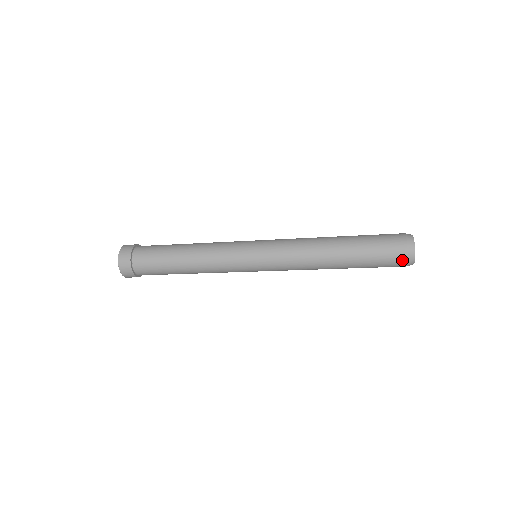
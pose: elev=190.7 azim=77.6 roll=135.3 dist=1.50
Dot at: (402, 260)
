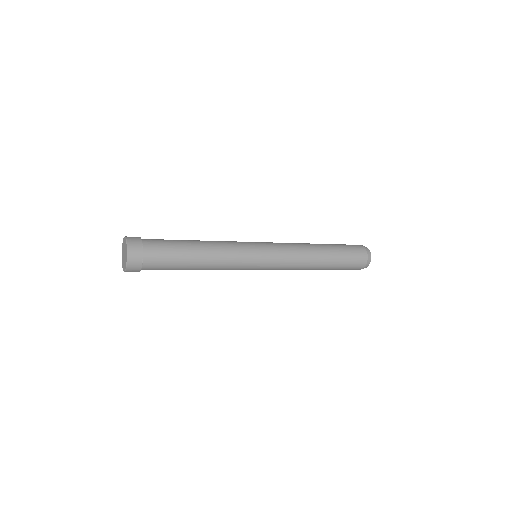
Dot at: occluded
